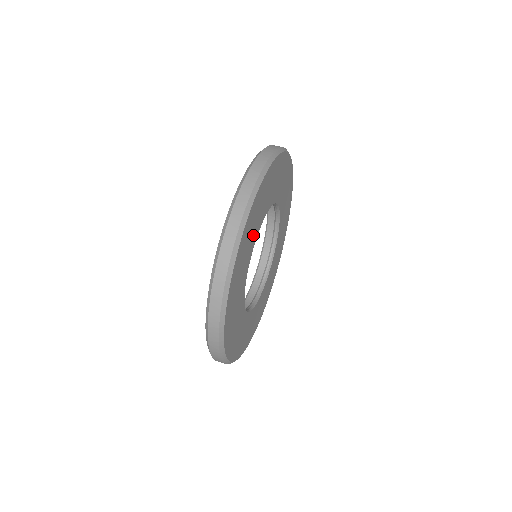
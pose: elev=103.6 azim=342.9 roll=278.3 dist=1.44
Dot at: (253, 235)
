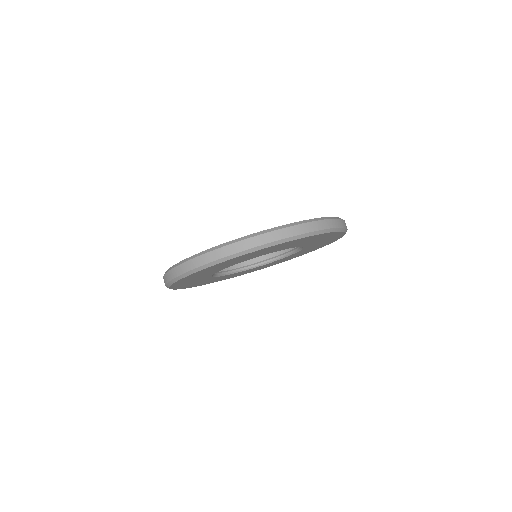
Dot at: (257, 255)
